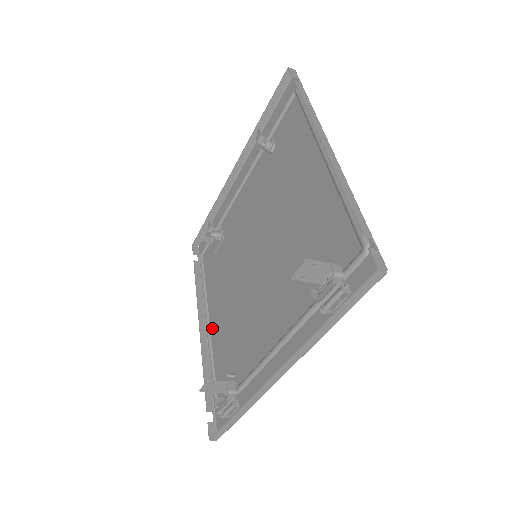
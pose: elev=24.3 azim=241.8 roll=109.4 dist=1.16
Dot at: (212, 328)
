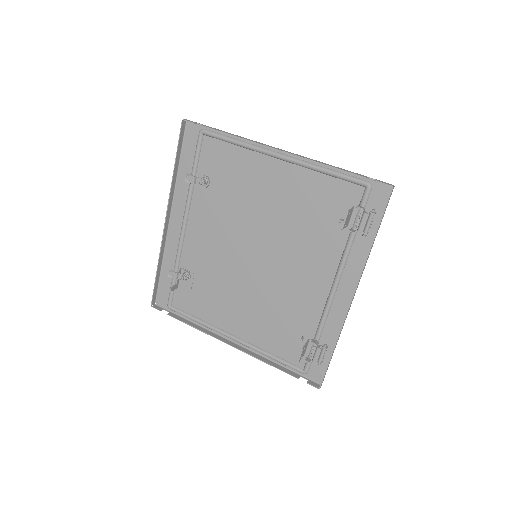
Dot at: (242, 336)
